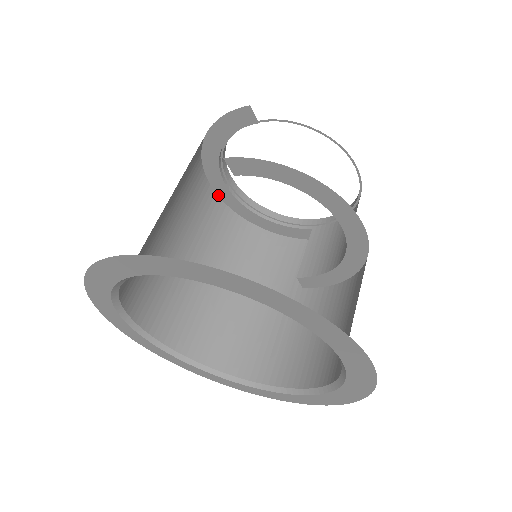
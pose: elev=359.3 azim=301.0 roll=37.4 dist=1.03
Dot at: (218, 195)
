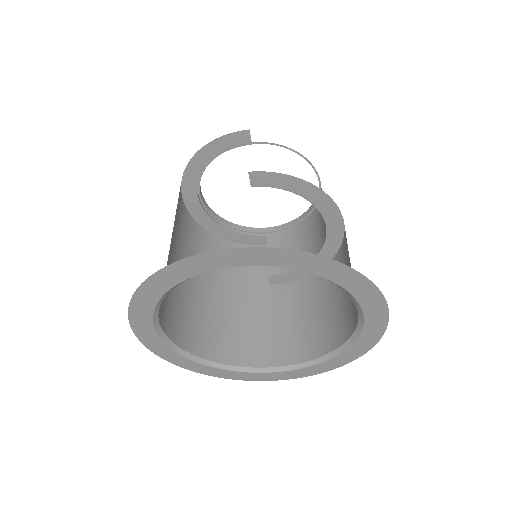
Dot at: (186, 208)
